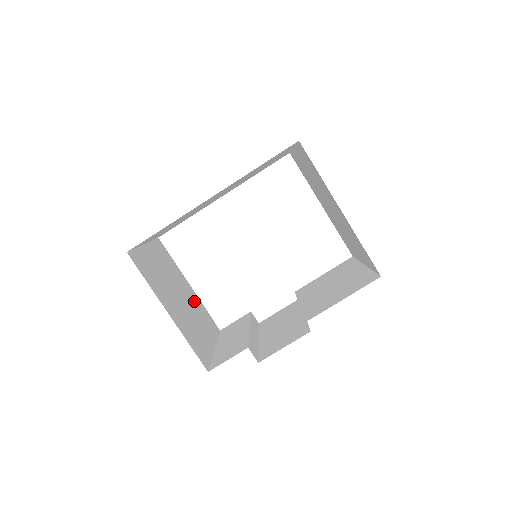
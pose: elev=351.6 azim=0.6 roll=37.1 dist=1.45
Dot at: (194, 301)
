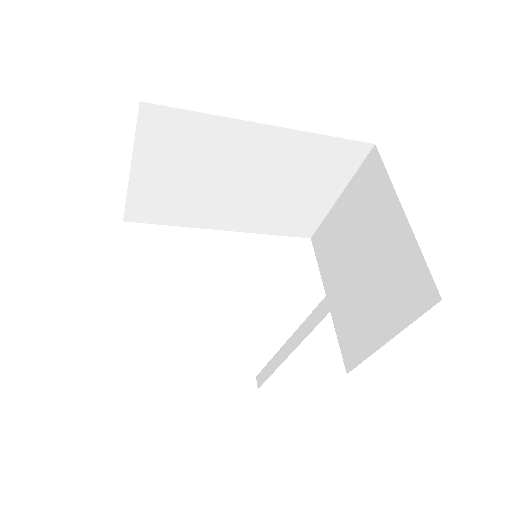
Dot at: occluded
